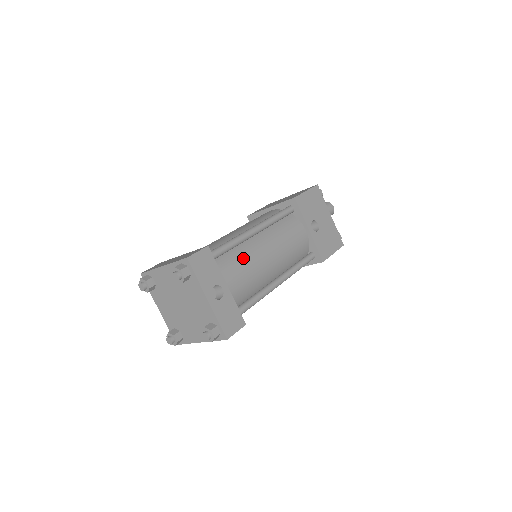
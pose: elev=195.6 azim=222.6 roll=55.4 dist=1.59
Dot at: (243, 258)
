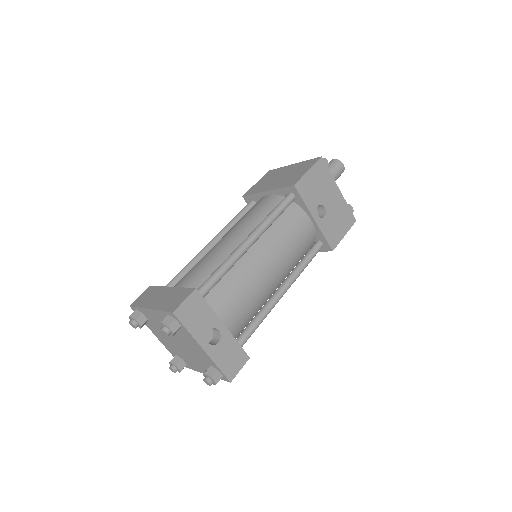
Dot at: (239, 282)
